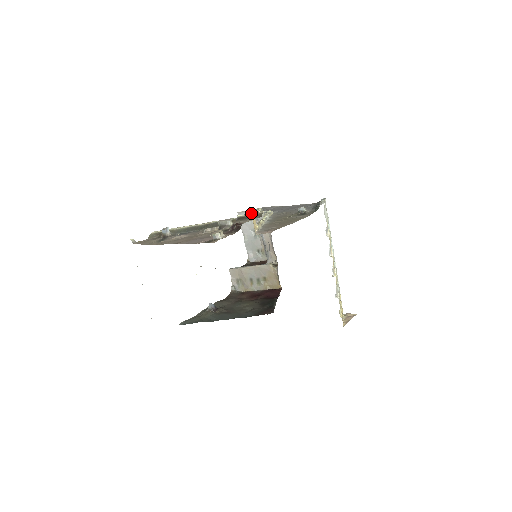
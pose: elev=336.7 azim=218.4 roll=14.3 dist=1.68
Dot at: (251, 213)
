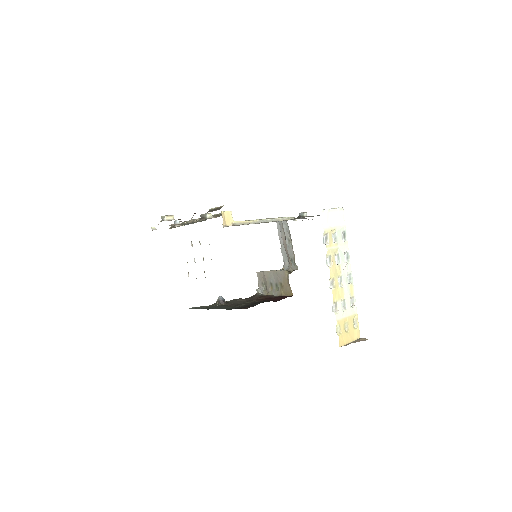
Dot at: (218, 207)
